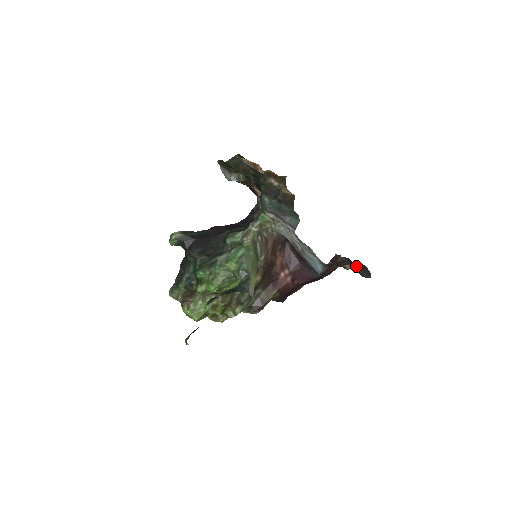
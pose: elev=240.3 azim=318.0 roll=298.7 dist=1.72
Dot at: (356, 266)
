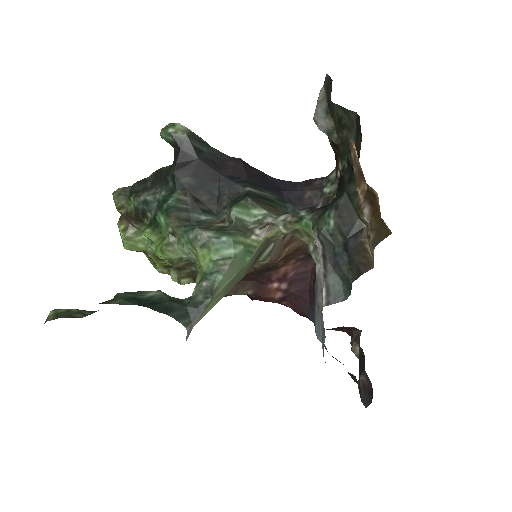
Dot at: (364, 375)
